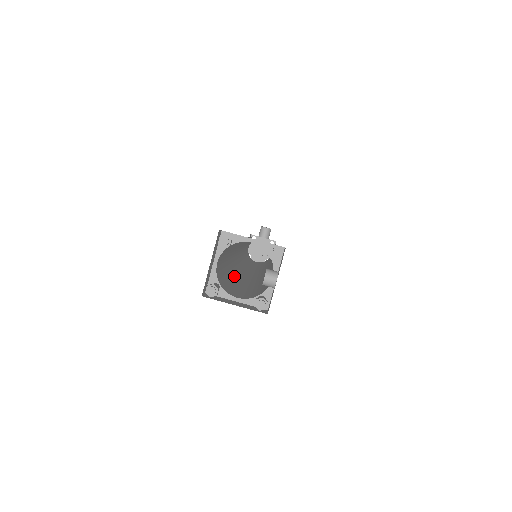
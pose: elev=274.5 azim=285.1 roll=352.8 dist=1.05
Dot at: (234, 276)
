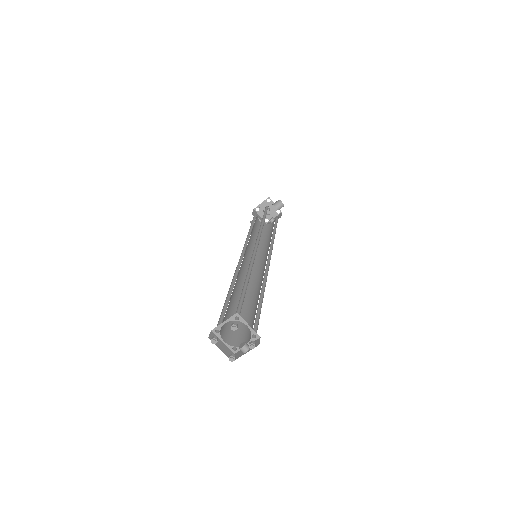
Dot at: (232, 296)
